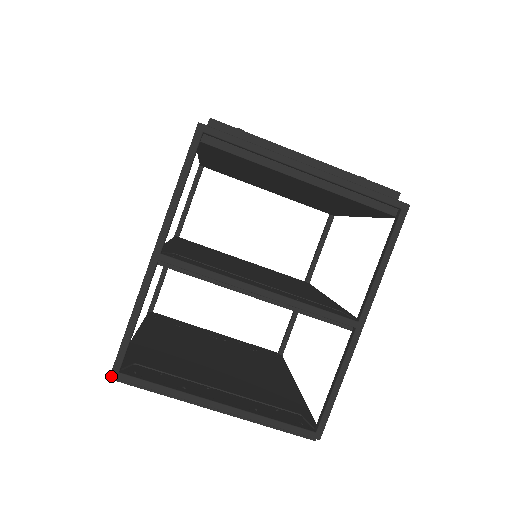
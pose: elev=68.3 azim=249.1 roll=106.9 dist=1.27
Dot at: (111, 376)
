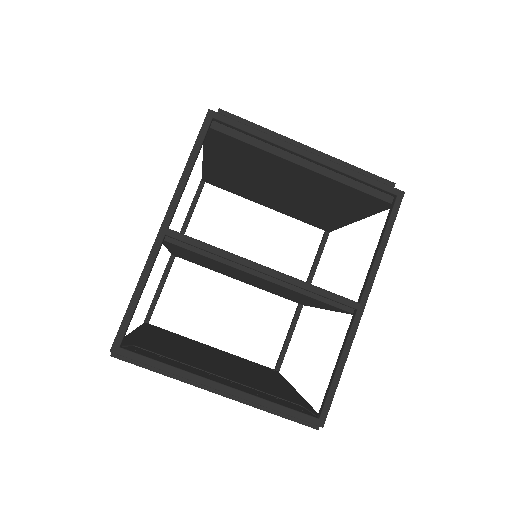
Dot at: (111, 351)
